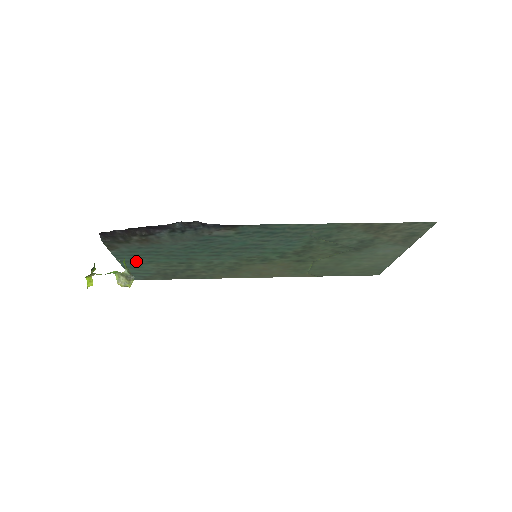
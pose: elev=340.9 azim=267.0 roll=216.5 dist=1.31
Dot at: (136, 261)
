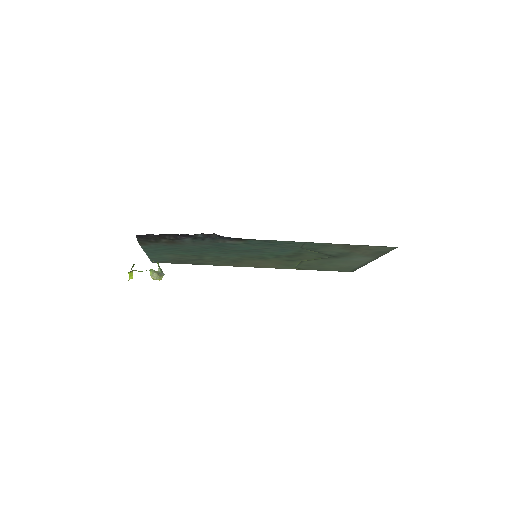
Dot at: (159, 252)
